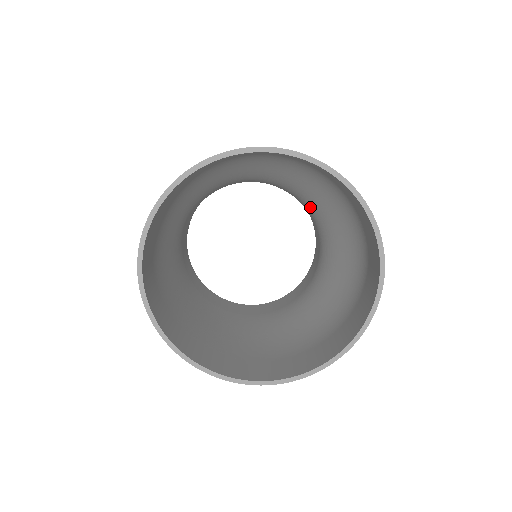
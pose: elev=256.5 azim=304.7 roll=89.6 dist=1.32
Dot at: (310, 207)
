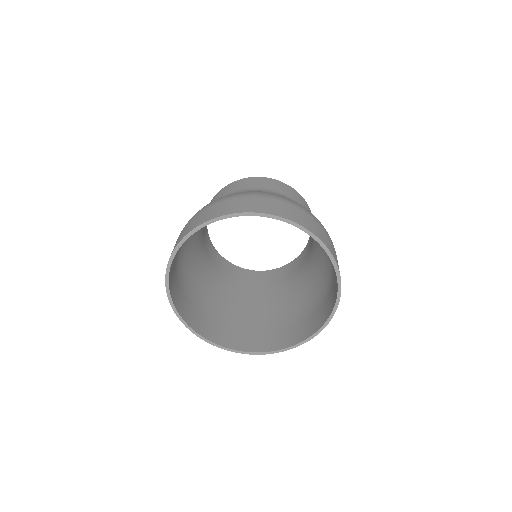
Dot at: occluded
